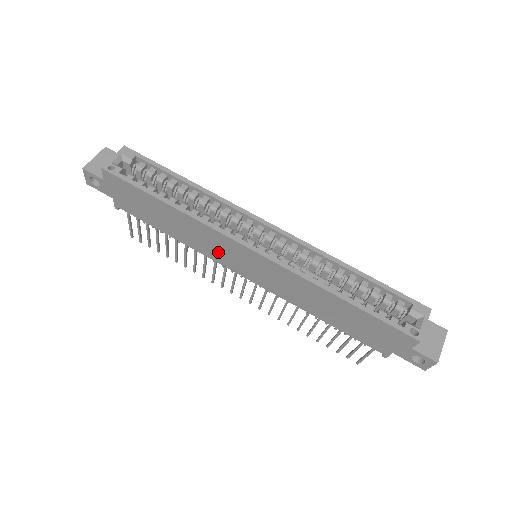
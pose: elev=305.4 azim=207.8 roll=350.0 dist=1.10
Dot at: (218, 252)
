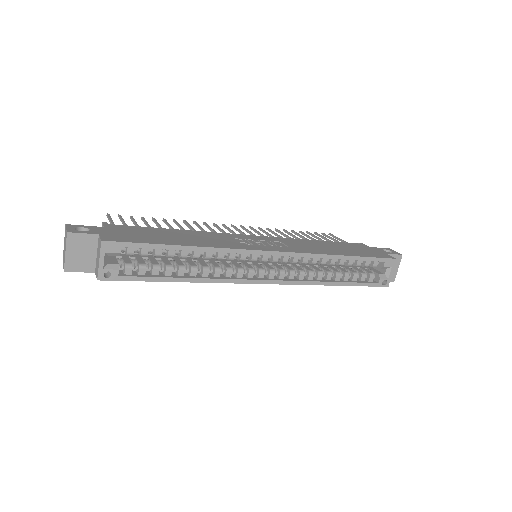
Dot at: occluded
